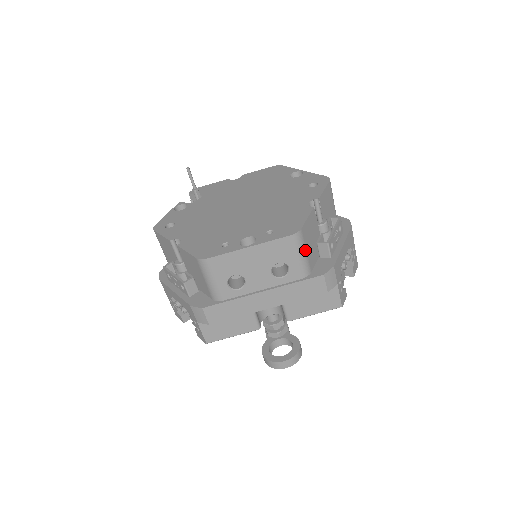
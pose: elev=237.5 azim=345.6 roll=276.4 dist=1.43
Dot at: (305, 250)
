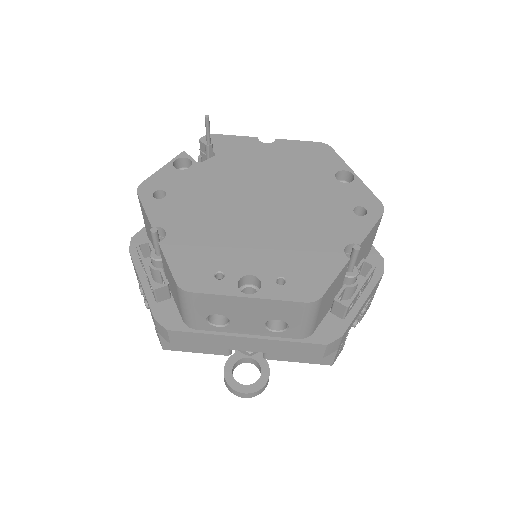
Dot at: (317, 315)
